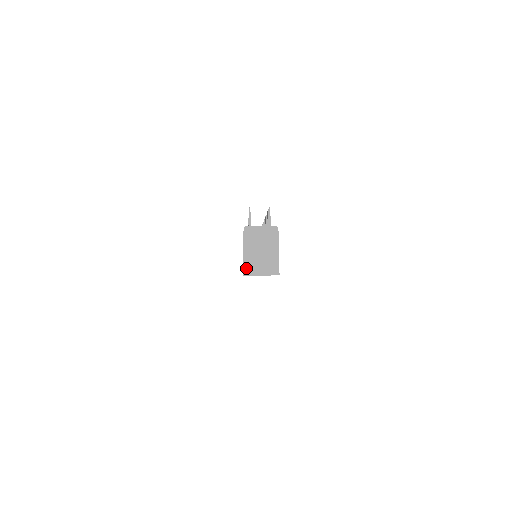
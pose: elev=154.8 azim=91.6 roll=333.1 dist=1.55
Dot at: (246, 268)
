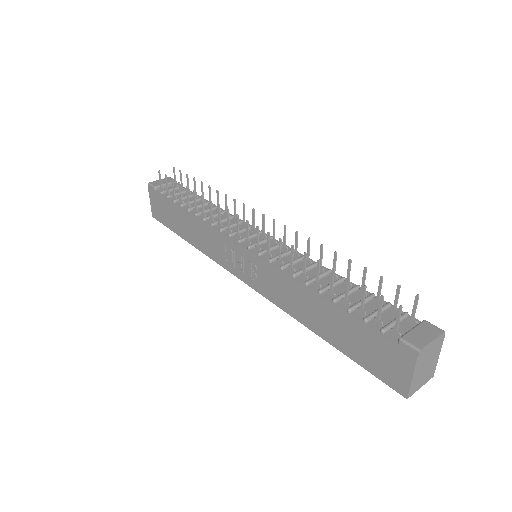
Dot at: (411, 391)
